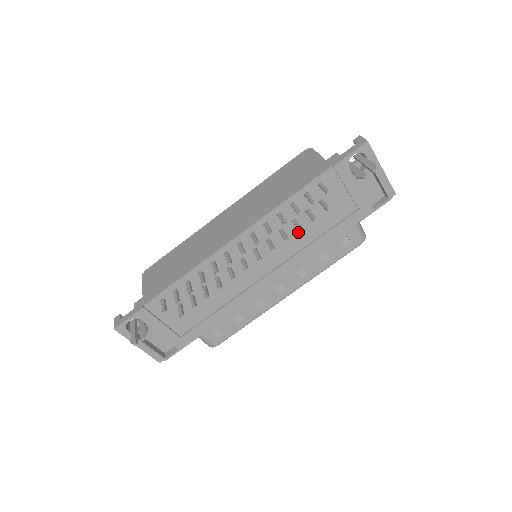
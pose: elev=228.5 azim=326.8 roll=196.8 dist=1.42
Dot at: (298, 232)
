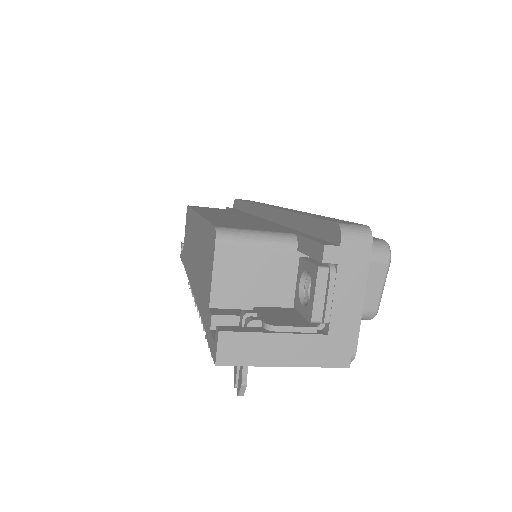
Dot at: occluded
